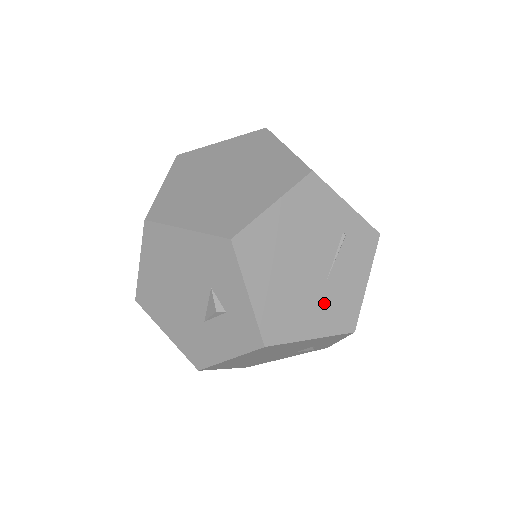
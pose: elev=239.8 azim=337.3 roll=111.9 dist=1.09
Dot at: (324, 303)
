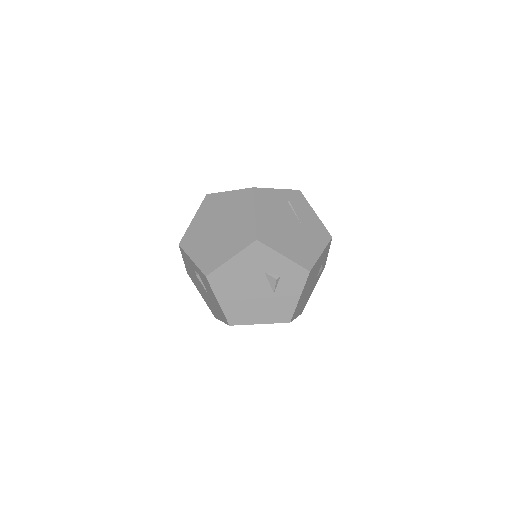
Dot at: (311, 235)
